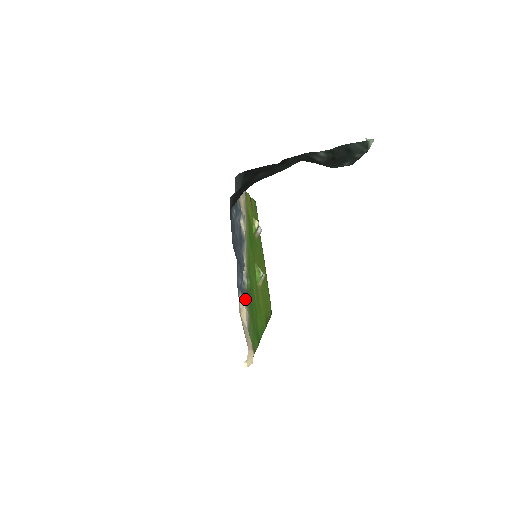
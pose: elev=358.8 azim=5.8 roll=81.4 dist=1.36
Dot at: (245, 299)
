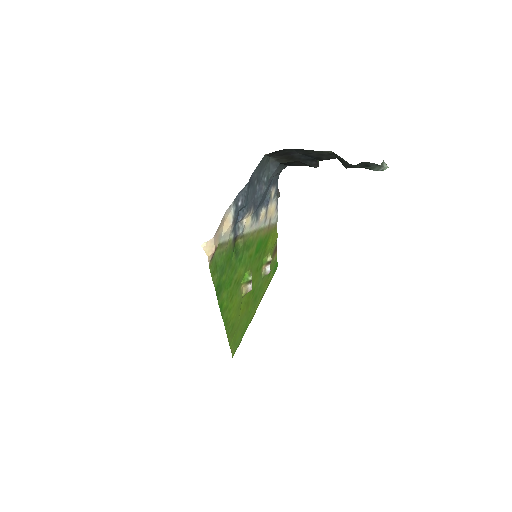
Dot at: (233, 233)
